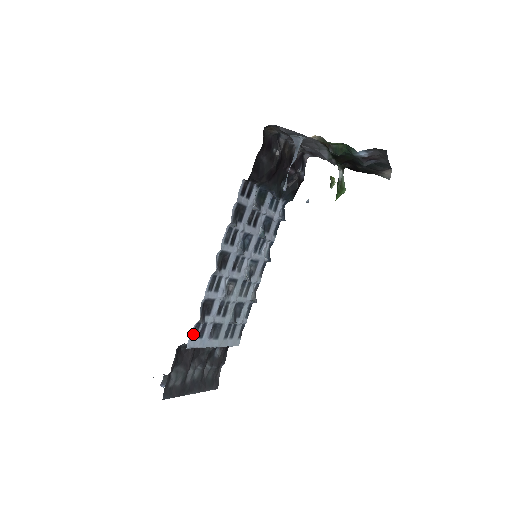
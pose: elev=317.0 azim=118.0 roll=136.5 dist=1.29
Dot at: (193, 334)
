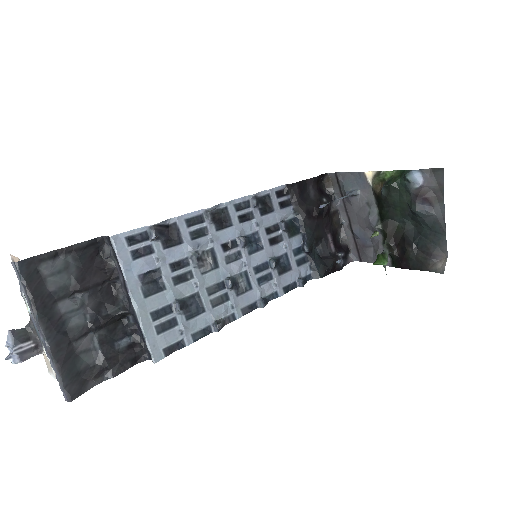
Dot at: (131, 238)
